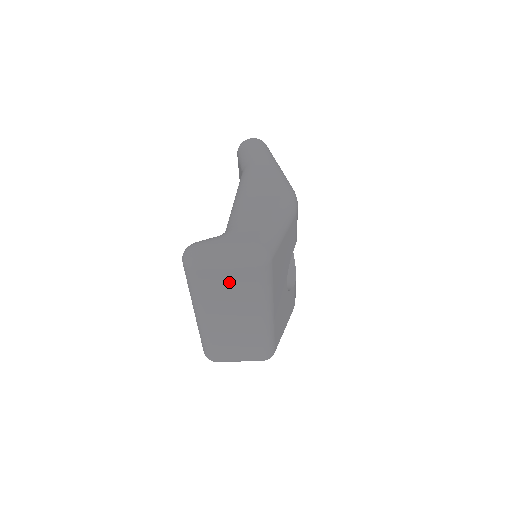
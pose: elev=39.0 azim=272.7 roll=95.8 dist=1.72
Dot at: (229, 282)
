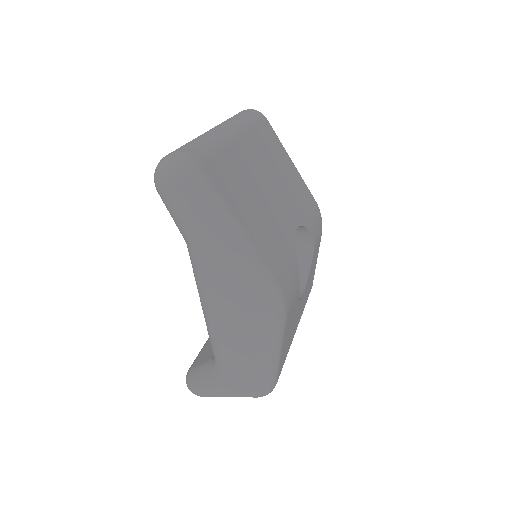
Dot at: occluded
